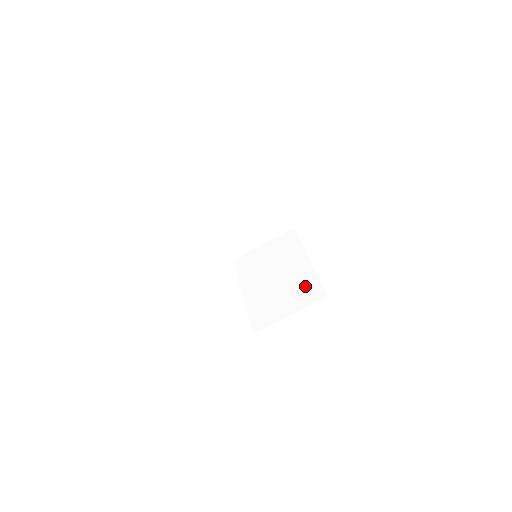
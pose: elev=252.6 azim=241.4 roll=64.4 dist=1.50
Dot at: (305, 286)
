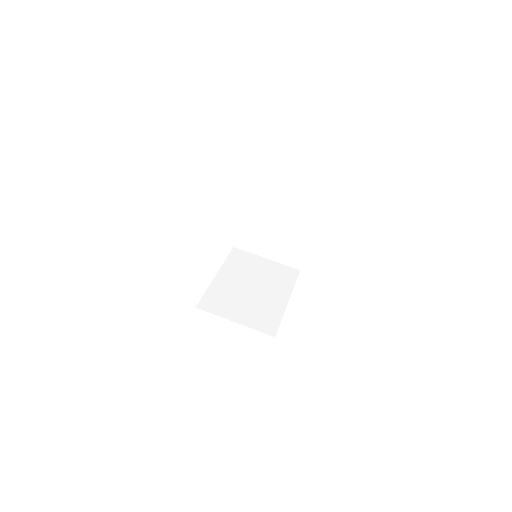
Dot at: (267, 314)
